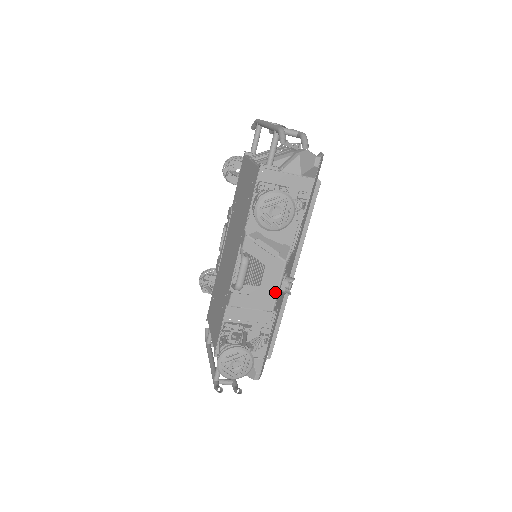
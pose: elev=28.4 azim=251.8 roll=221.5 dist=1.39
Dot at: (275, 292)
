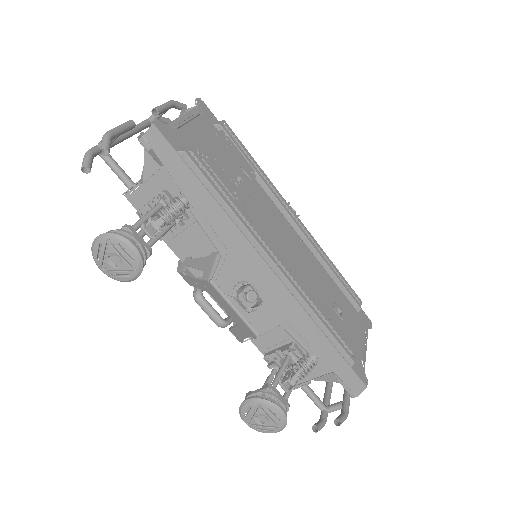
Dot at: (238, 316)
